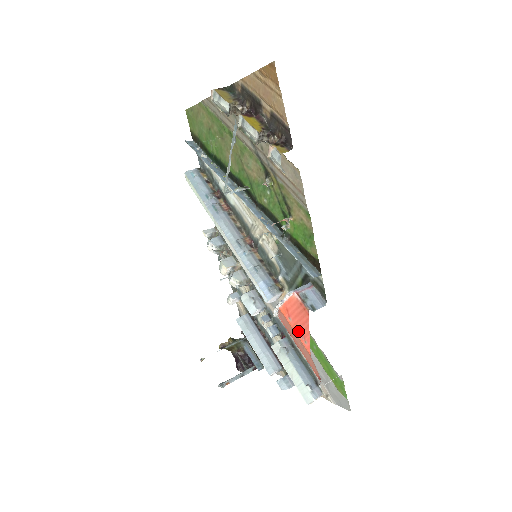
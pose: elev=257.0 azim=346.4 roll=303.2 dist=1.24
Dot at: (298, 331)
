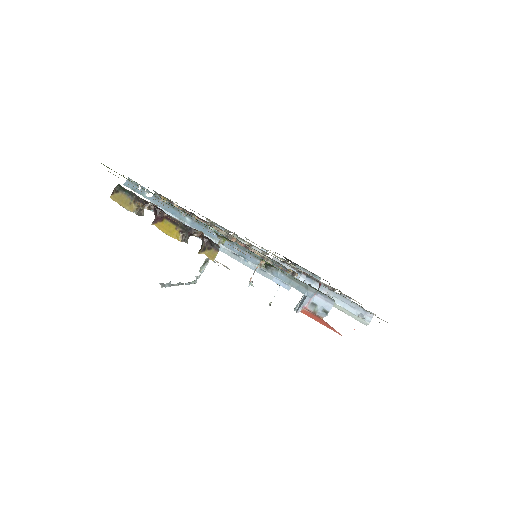
Dot at: (324, 325)
